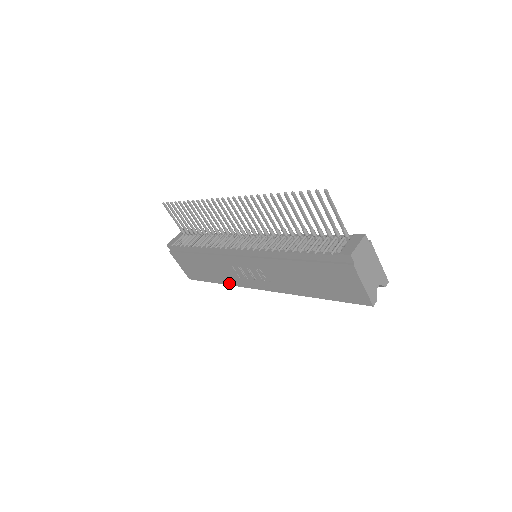
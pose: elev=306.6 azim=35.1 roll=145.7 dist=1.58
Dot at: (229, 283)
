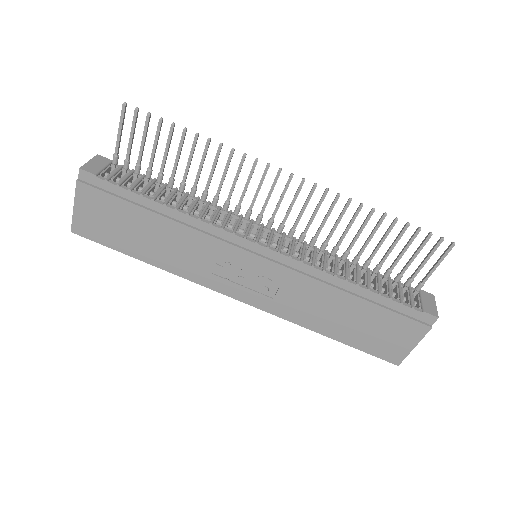
Dot at: (175, 271)
